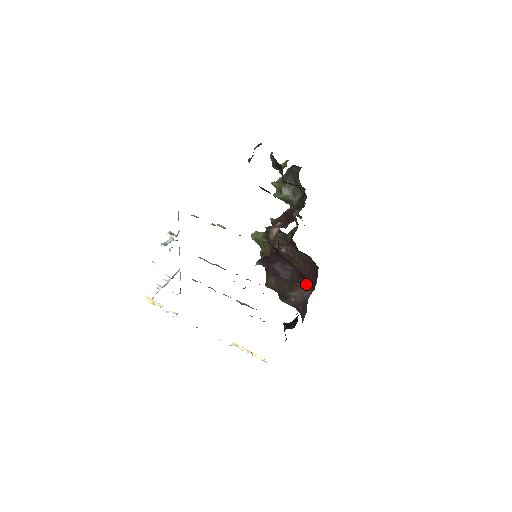
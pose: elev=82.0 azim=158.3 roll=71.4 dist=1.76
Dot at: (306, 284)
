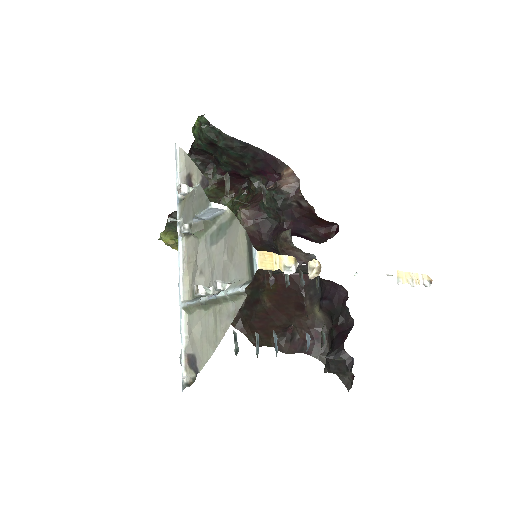
Dot at: (296, 305)
